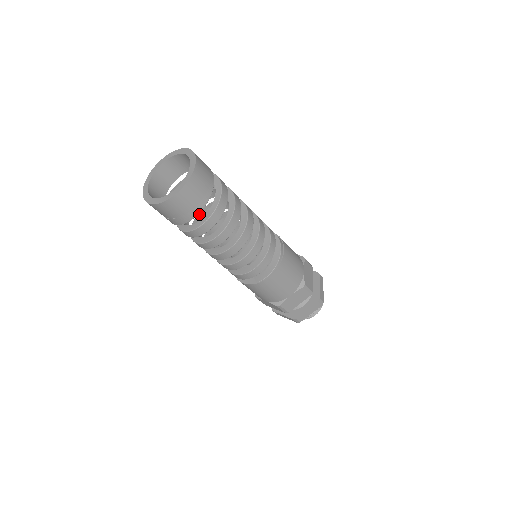
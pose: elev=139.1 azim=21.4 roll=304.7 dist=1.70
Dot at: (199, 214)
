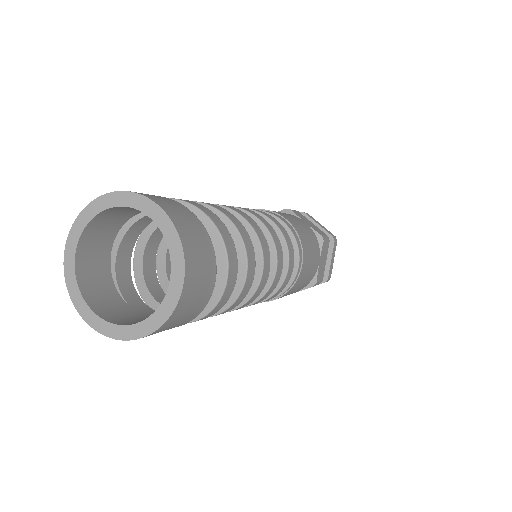
Dot at: occluded
